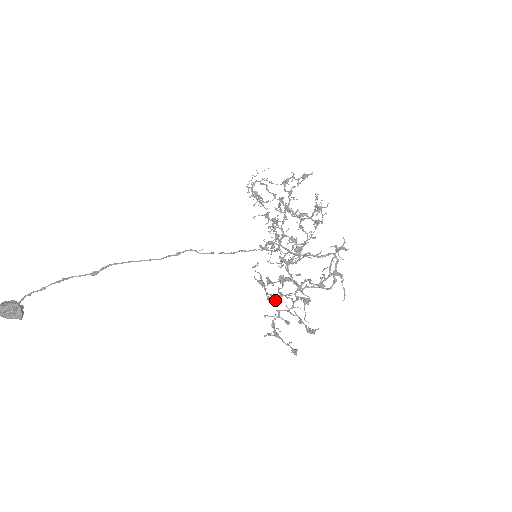
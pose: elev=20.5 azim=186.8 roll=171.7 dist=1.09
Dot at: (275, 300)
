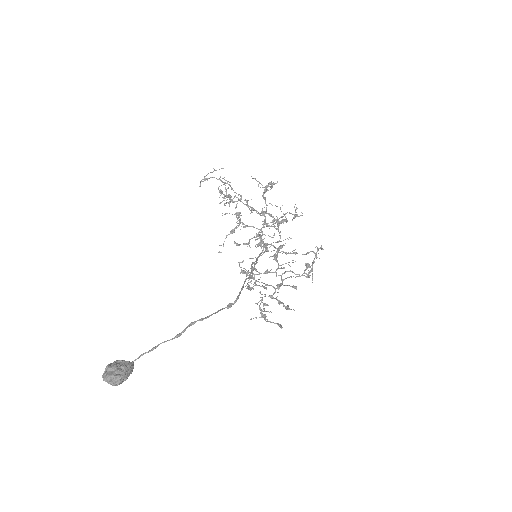
Dot at: (253, 288)
